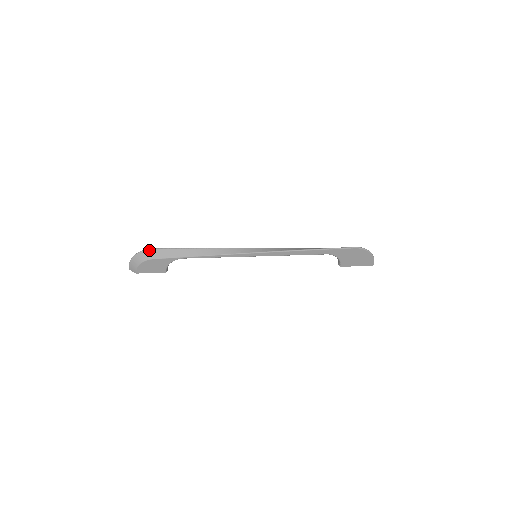
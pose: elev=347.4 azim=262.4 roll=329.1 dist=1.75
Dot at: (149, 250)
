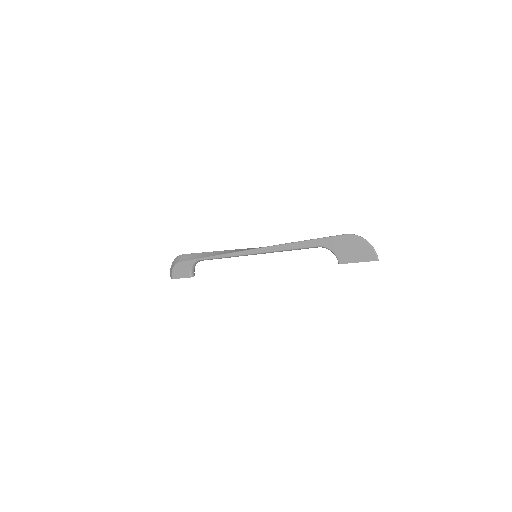
Dot at: (180, 256)
